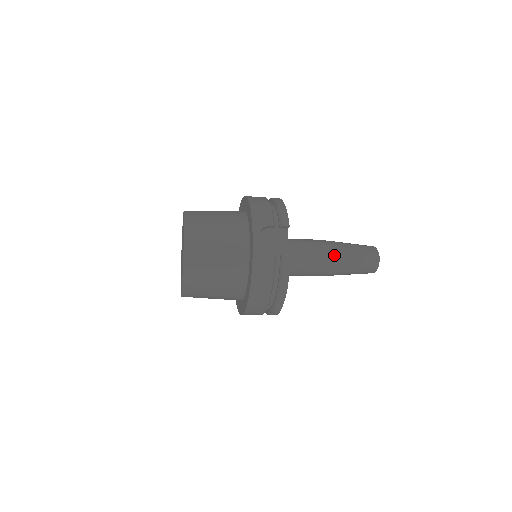
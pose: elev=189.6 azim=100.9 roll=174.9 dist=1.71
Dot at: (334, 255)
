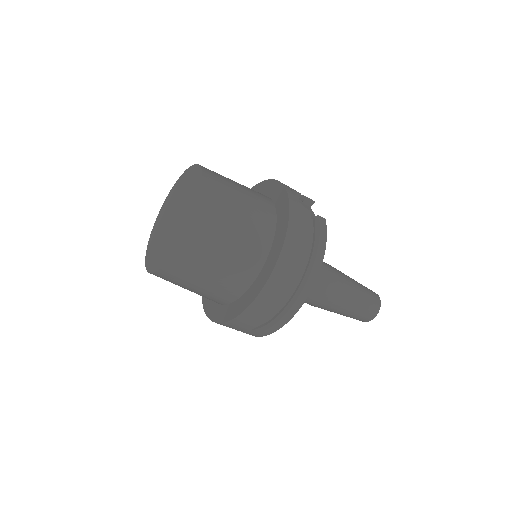
Dot at: (342, 274)
